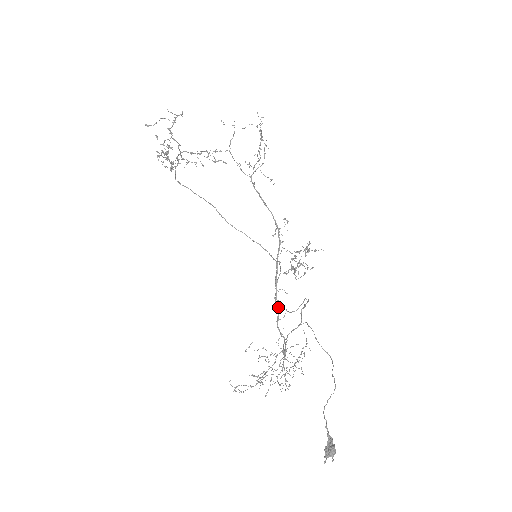
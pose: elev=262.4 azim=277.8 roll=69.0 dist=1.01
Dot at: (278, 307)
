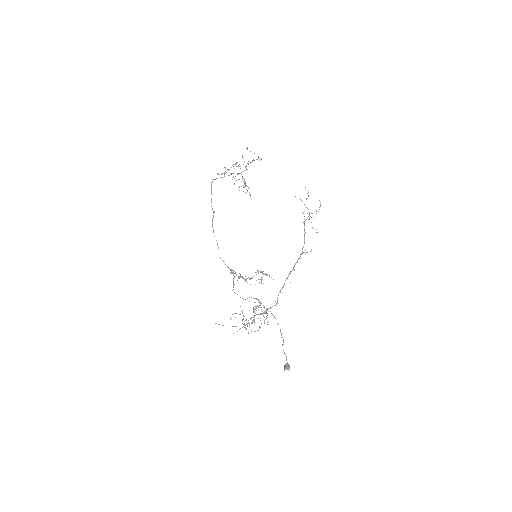
Dot at: (283, 286)
